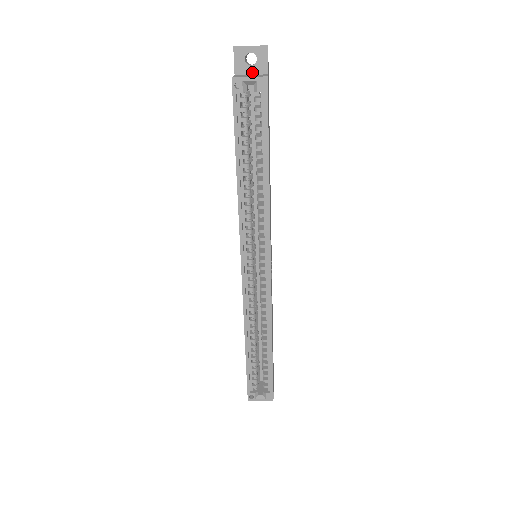
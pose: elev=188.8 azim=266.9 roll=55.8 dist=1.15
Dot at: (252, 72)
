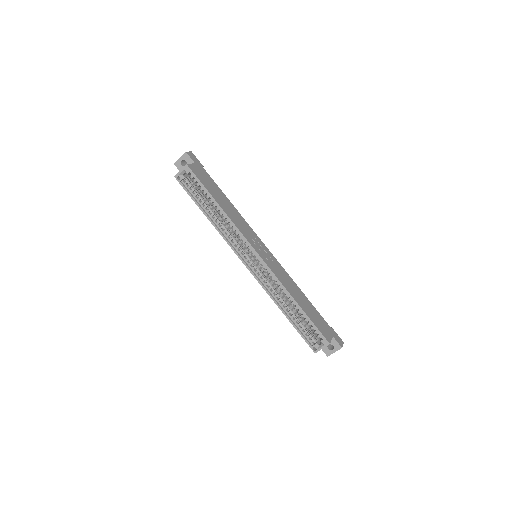
Dot at: occluded
